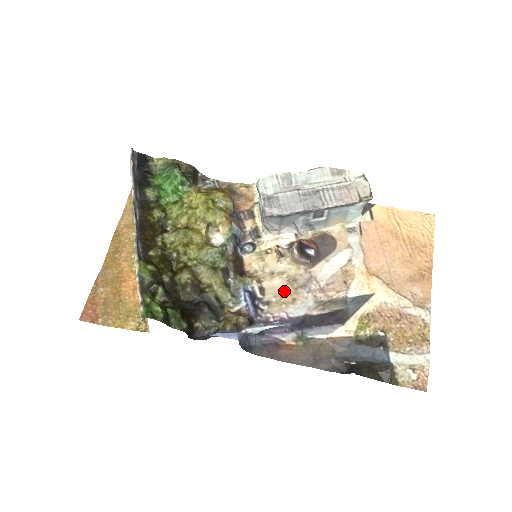
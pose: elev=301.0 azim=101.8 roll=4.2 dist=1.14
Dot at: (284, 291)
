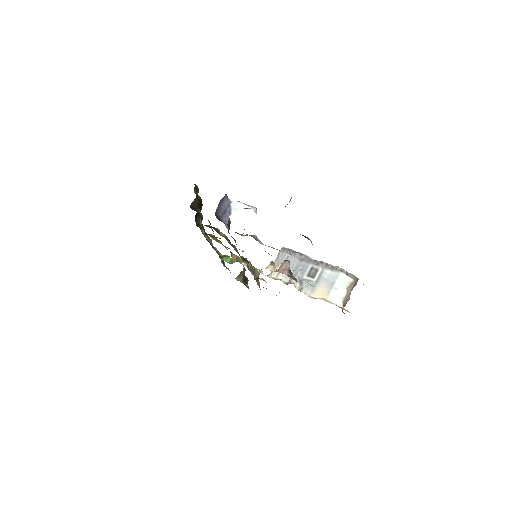
Dot at: occluded
